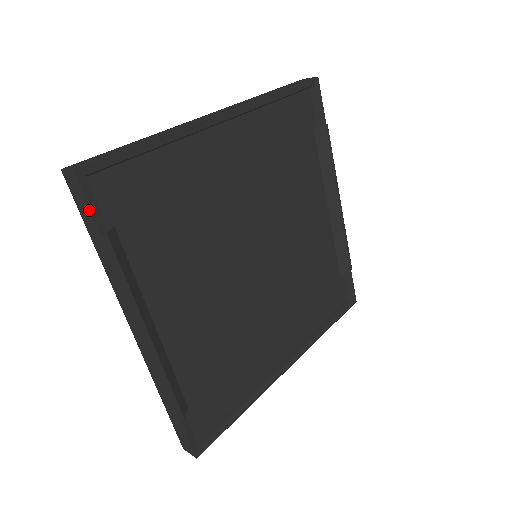
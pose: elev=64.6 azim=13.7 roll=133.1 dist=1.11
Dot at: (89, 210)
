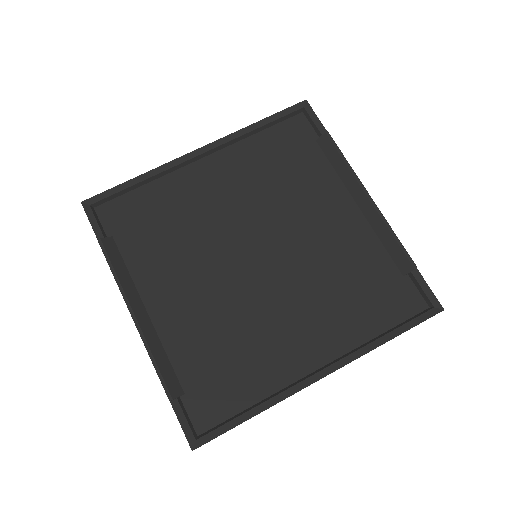
Dot at: (92, 226)
